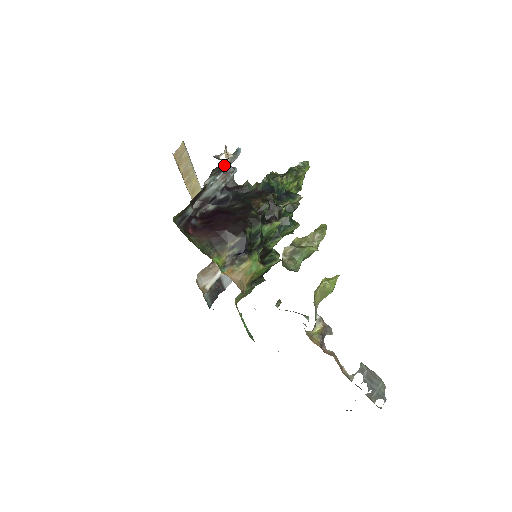
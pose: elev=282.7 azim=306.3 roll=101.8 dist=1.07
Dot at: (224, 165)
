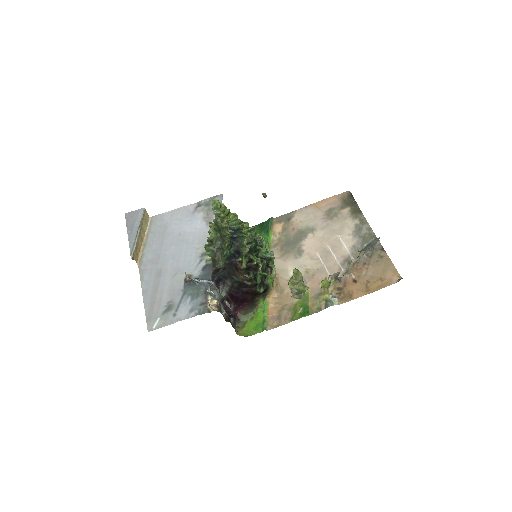
Dot at: (219, 306)
